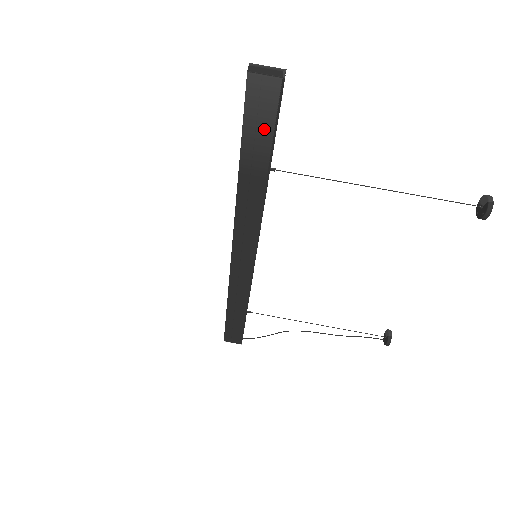
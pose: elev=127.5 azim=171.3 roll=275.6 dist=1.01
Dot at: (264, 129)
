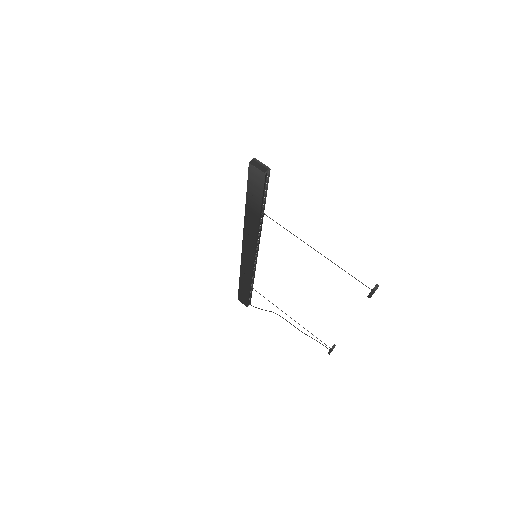
Dot at: (257, 192)
